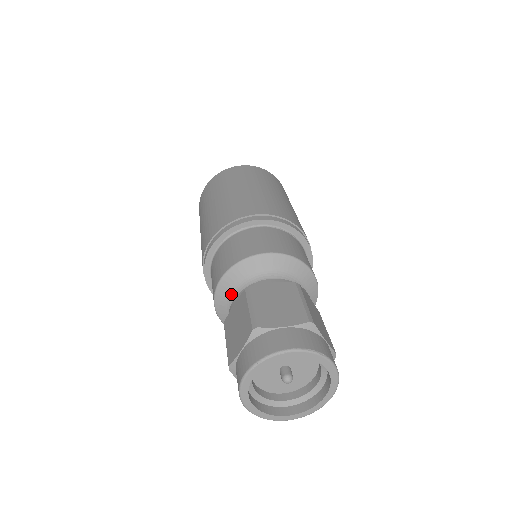
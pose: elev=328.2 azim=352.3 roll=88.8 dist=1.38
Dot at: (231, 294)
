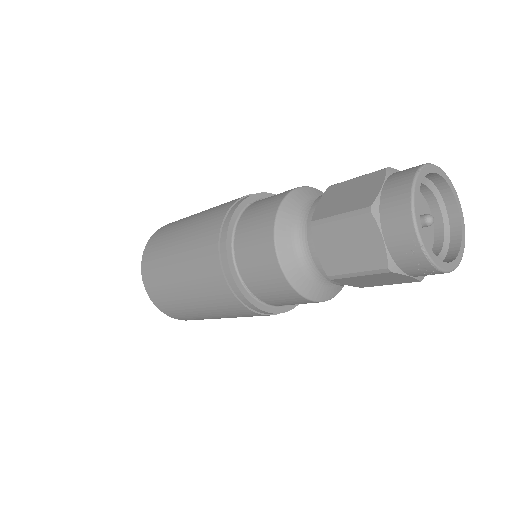
Dot at: (296, 215)
